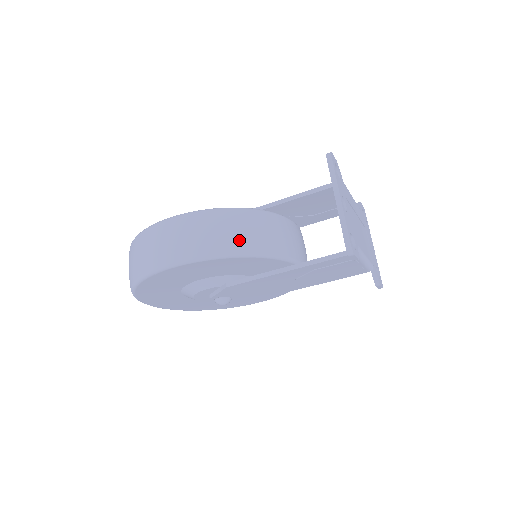
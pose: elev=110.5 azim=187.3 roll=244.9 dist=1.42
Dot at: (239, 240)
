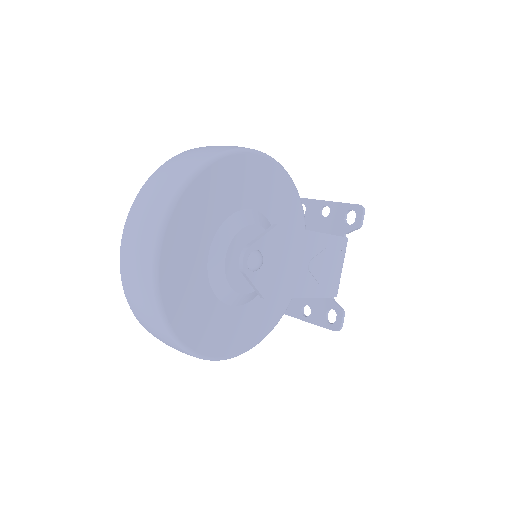
Dot at: occluded
